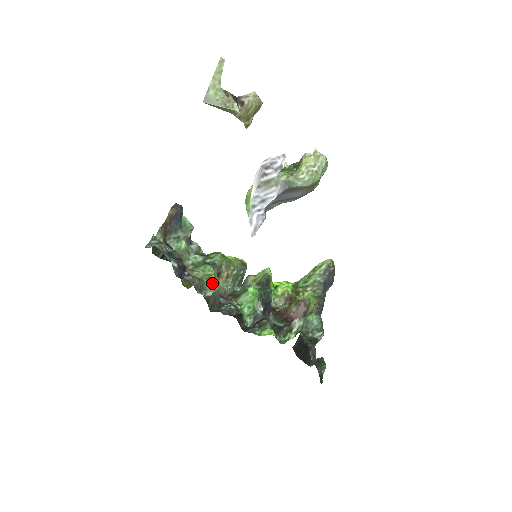
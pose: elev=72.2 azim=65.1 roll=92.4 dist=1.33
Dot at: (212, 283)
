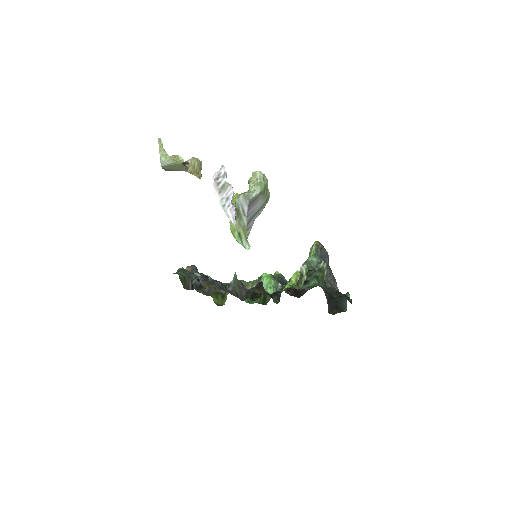
Dot at: occluded
